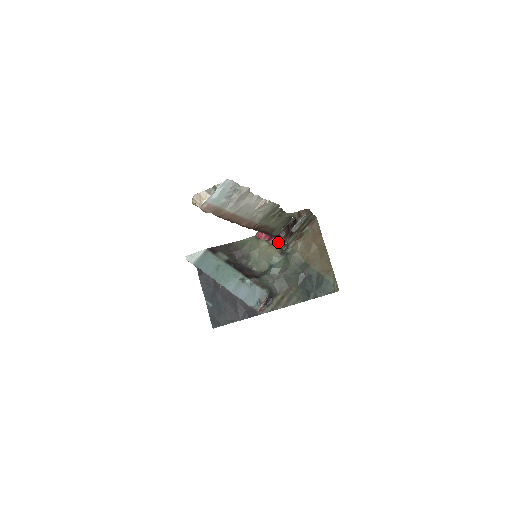
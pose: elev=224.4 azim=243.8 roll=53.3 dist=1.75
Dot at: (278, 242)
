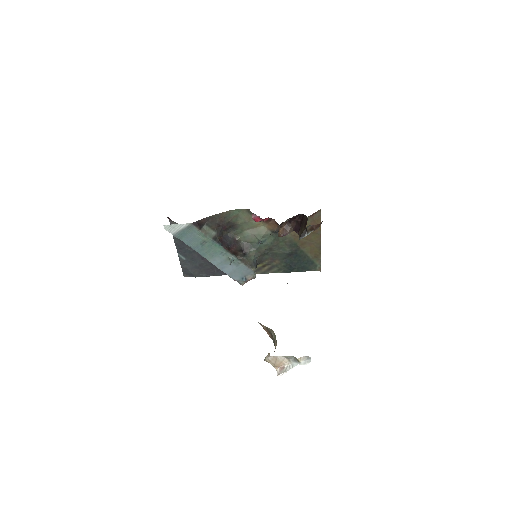
Dot at: (272, 222)
